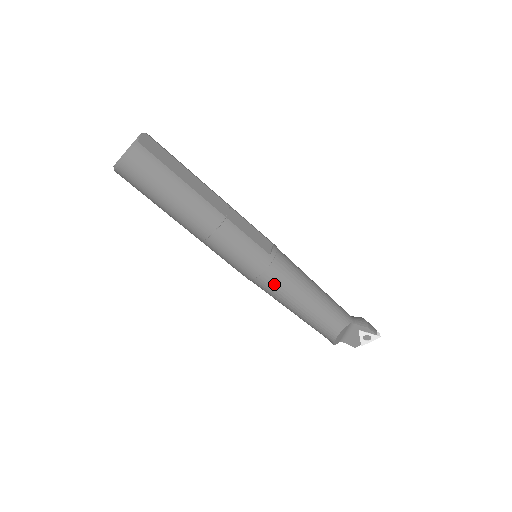
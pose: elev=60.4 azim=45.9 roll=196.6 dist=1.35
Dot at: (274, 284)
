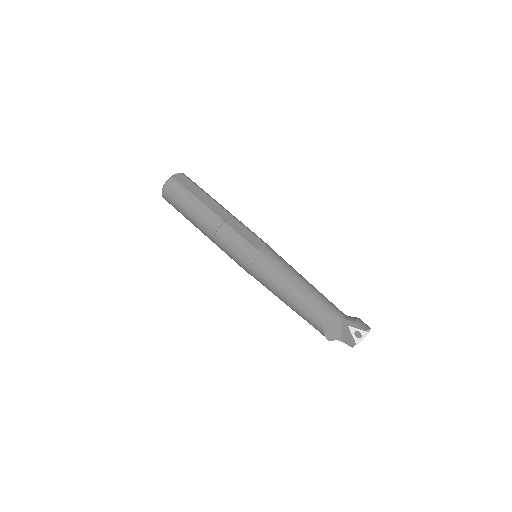
Dot at: (262, 274)
